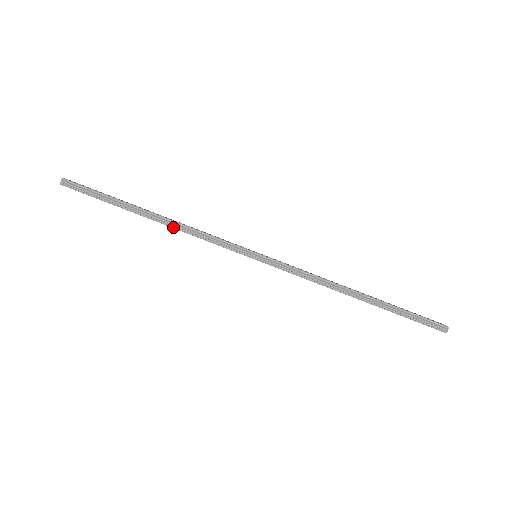
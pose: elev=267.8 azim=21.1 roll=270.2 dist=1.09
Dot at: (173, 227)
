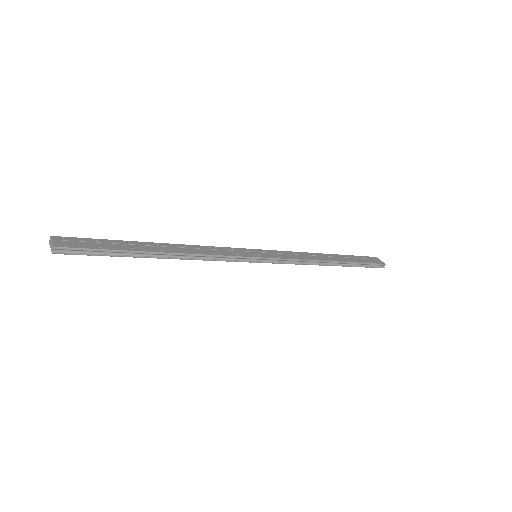
Dot at: (186, 259)
